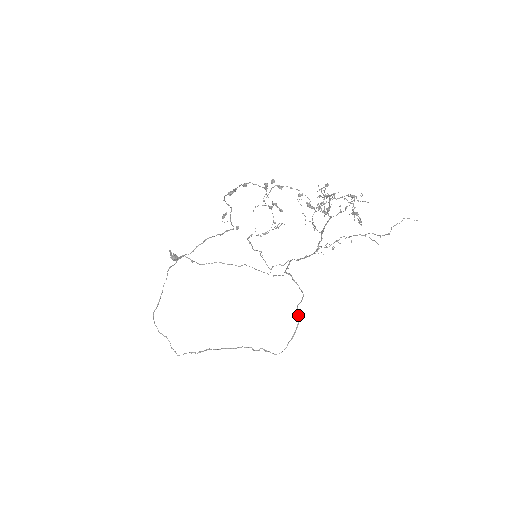
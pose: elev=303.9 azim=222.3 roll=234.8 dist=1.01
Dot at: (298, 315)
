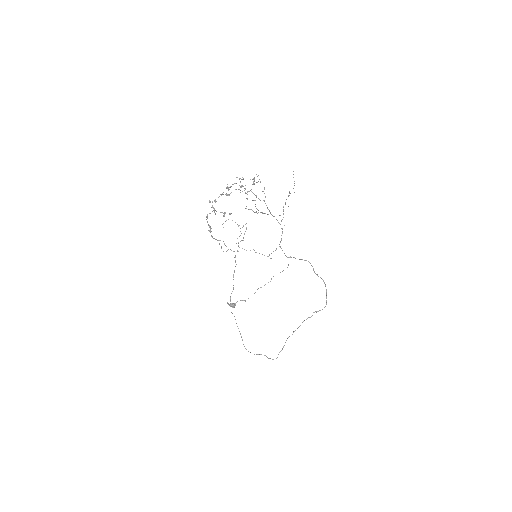
Dot at: occluded
